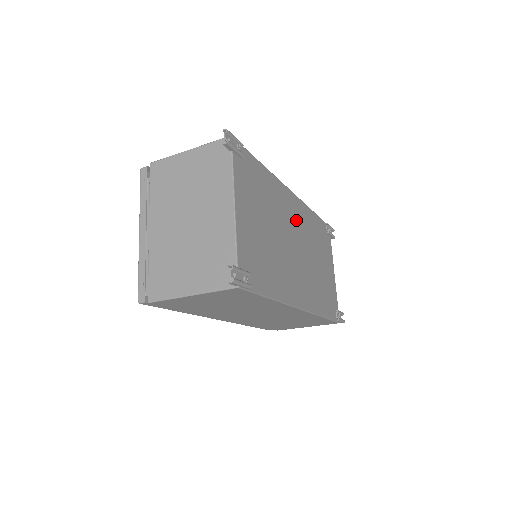
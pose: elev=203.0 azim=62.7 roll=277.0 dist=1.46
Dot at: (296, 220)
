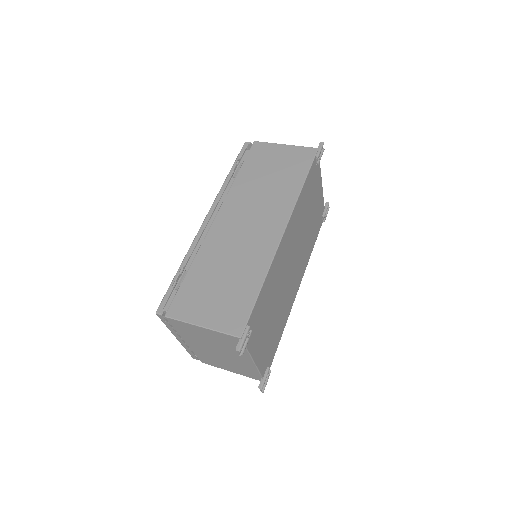
Dot at: (290, 243)
